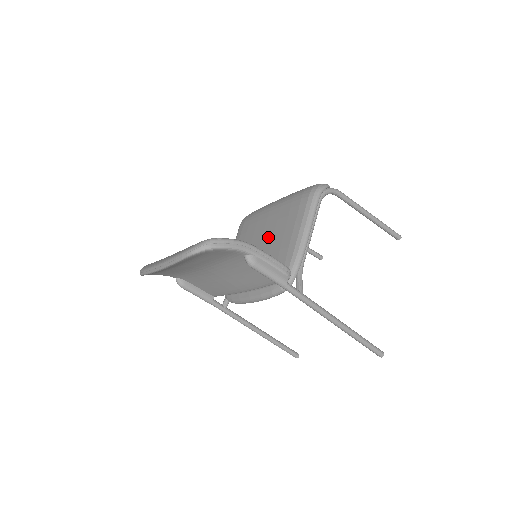
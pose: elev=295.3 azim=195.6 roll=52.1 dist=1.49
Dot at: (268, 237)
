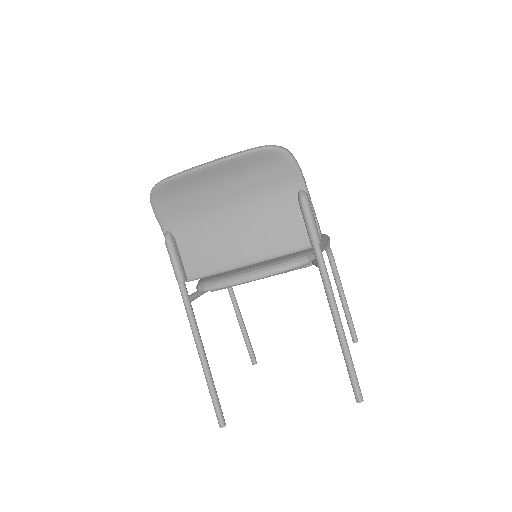
Dot at: occluded
